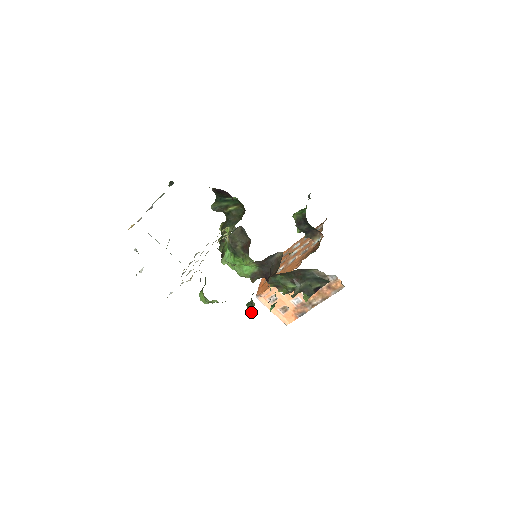
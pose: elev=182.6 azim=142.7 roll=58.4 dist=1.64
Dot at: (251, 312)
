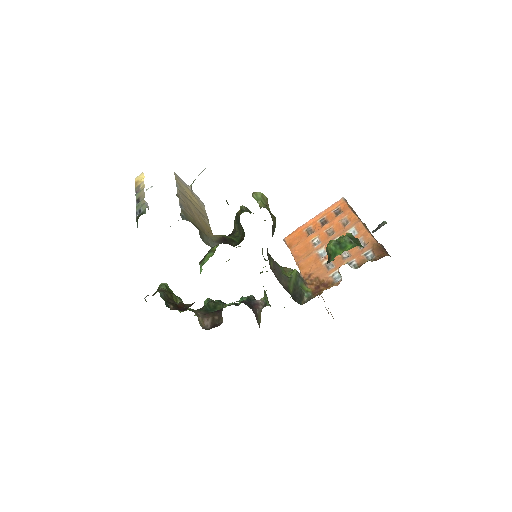
Dot at: occluded
